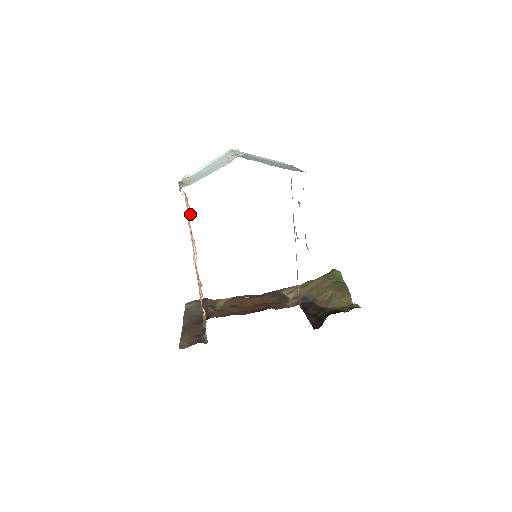
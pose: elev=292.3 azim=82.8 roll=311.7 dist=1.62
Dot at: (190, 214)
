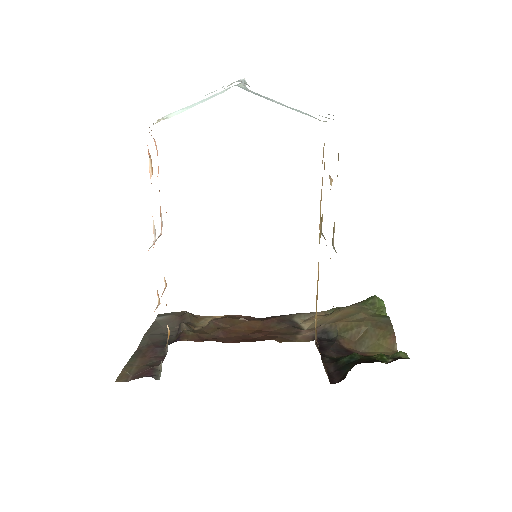
Dot at: (151, 169)
